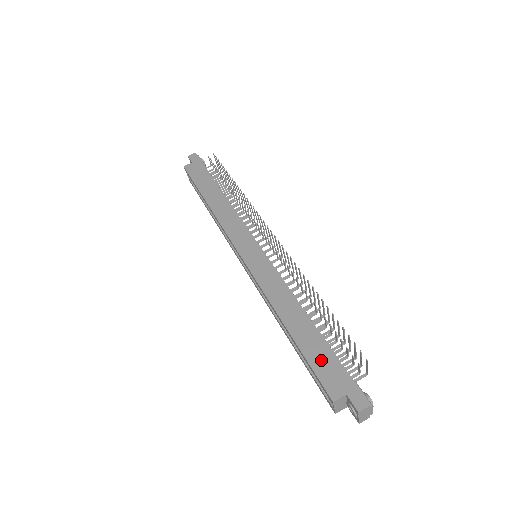
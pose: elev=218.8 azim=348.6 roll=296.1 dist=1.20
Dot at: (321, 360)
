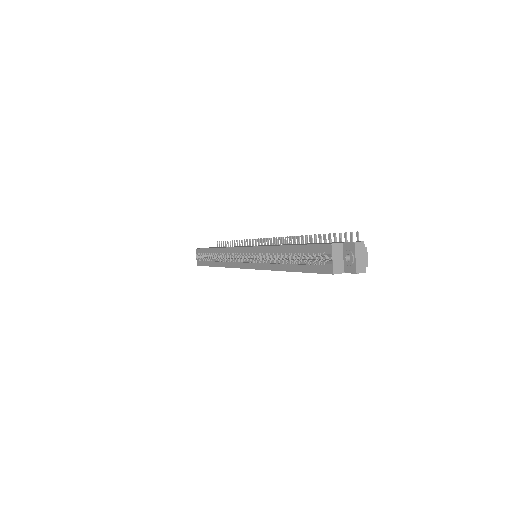
Dot at: (318, 243)
